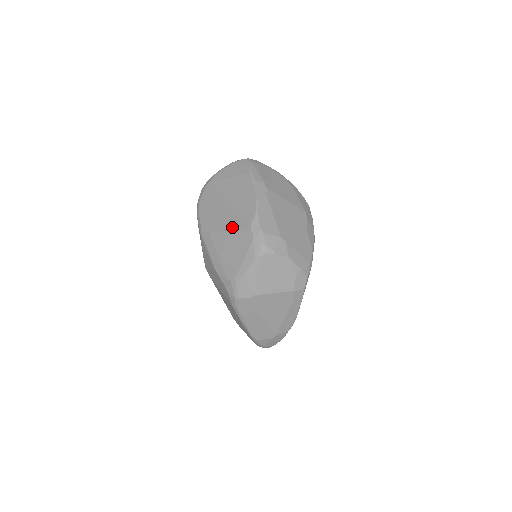
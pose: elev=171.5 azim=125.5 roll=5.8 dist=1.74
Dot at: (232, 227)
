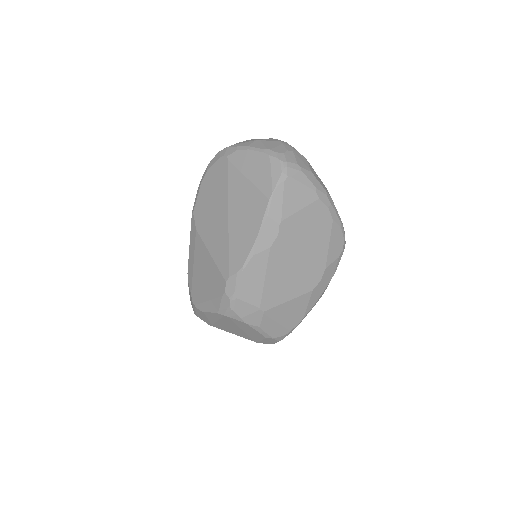
Dot at: (214, 254)
